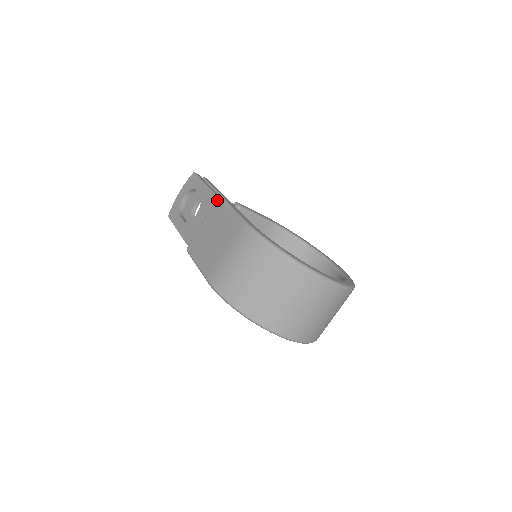
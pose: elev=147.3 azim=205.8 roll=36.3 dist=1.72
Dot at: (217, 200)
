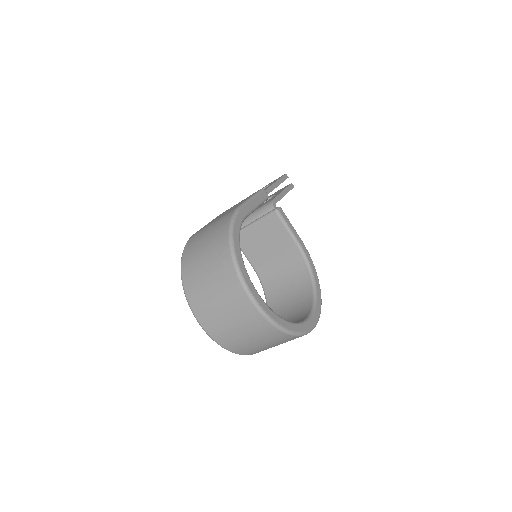
Dot at: (258, 190)
